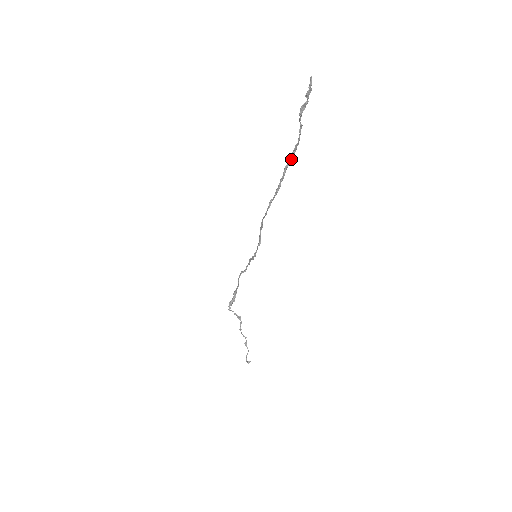
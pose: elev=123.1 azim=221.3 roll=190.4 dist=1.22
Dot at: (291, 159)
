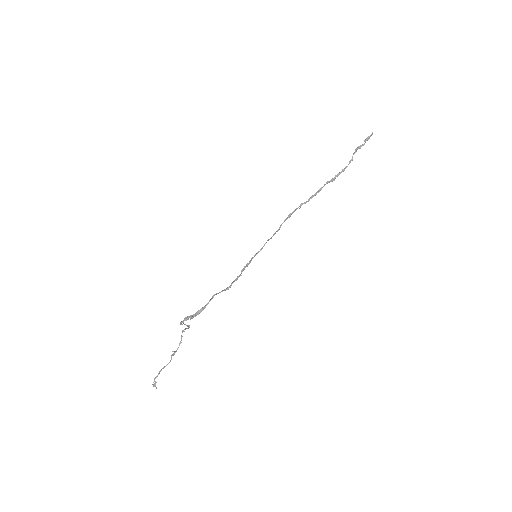
Dot at: (334, 178)
